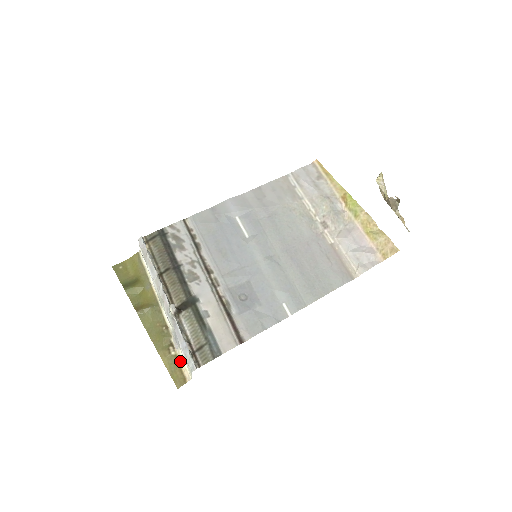
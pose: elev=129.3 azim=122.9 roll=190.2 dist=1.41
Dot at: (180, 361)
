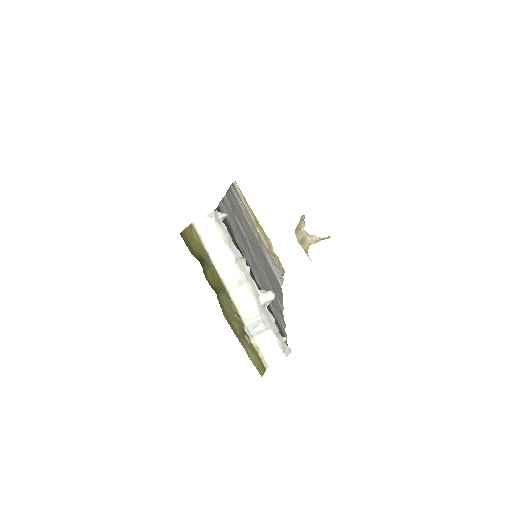
Dot at: (257, 349)
